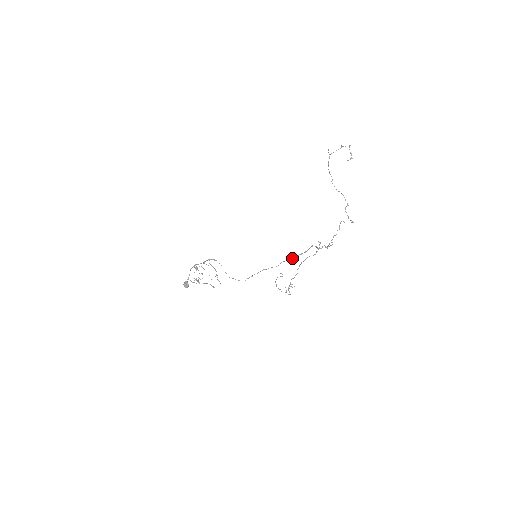
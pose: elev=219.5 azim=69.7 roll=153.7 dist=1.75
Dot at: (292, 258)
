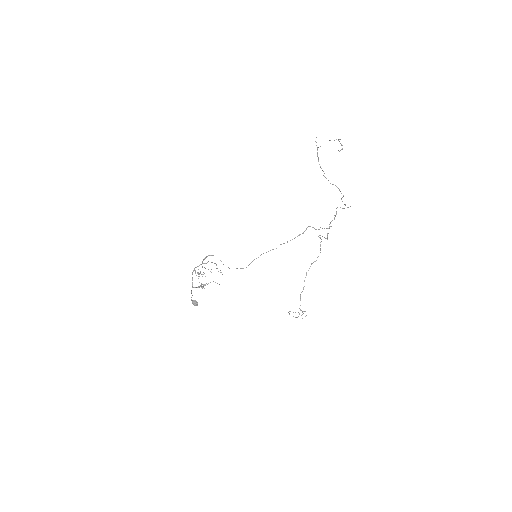
Dot at: (290, 240)
